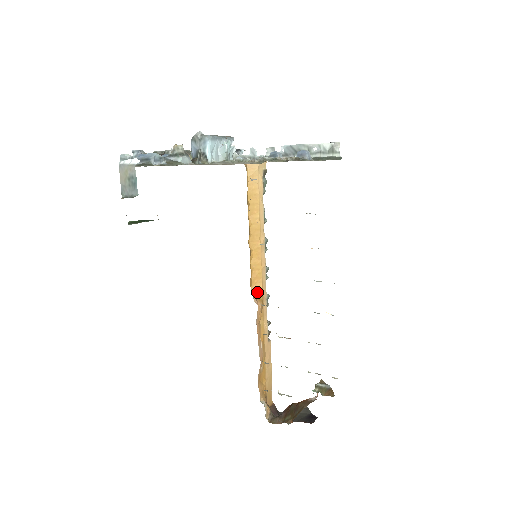
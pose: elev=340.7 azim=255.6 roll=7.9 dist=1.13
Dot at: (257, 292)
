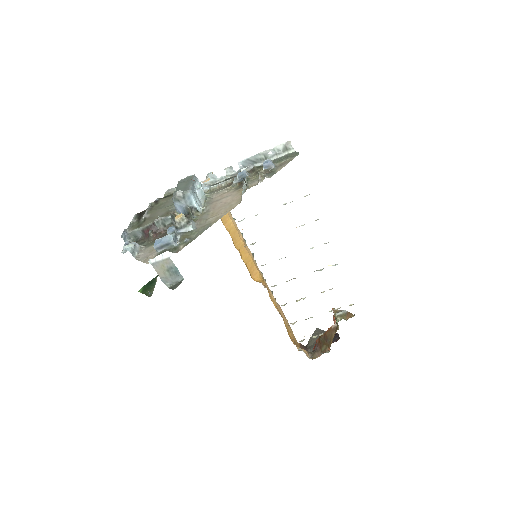
Dot at: (257, 278)
